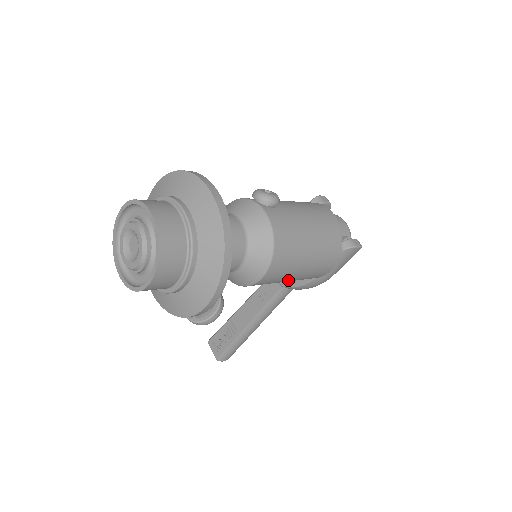
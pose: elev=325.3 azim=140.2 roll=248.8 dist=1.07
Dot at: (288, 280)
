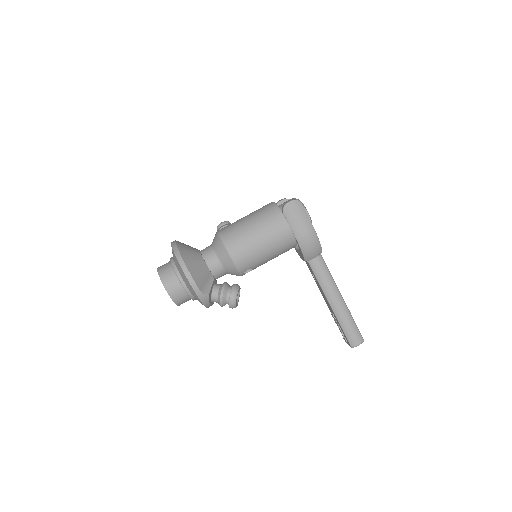
Dot at: (263, 251)
